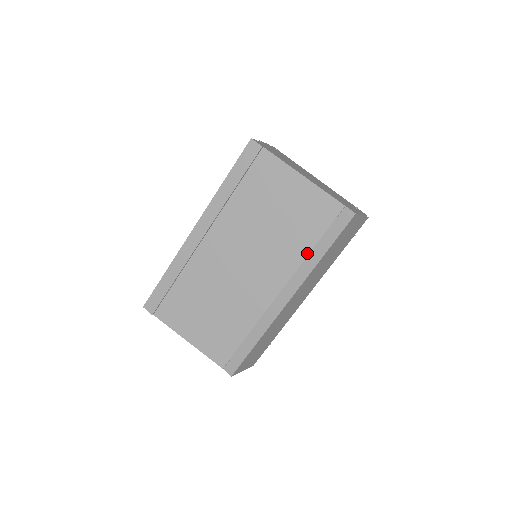
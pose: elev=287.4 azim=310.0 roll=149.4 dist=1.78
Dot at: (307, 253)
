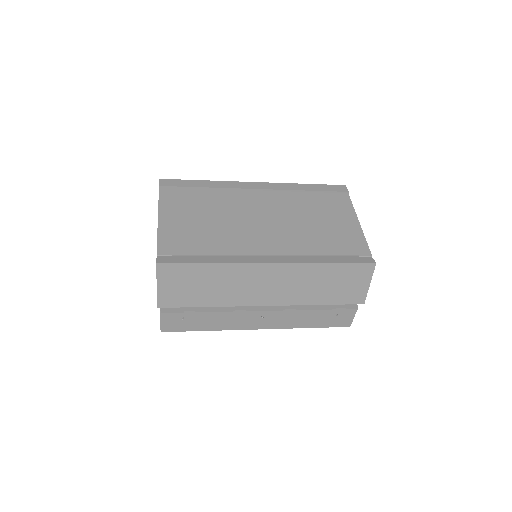
Dot at: (317, 254)
